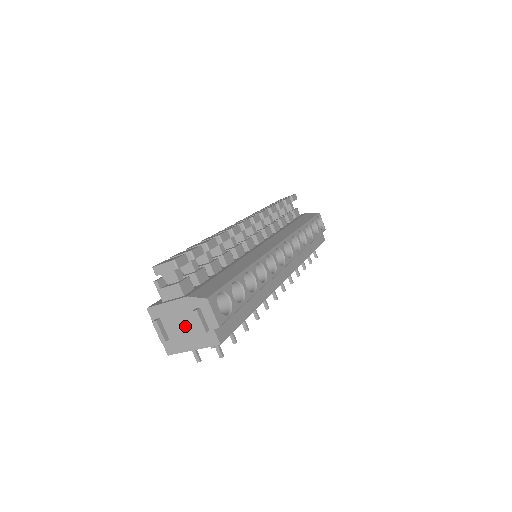
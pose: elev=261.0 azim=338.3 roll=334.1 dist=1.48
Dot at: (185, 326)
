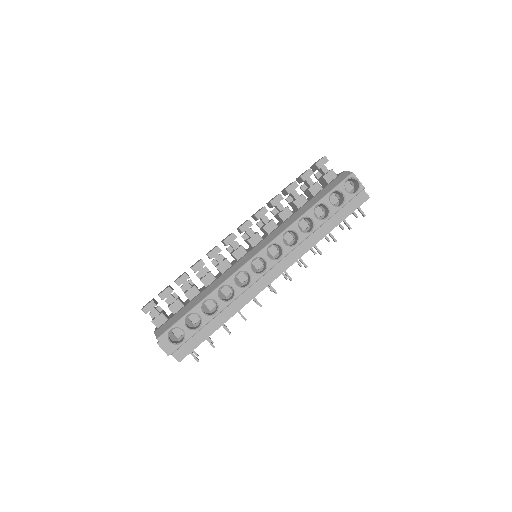
Dot at: occluded
